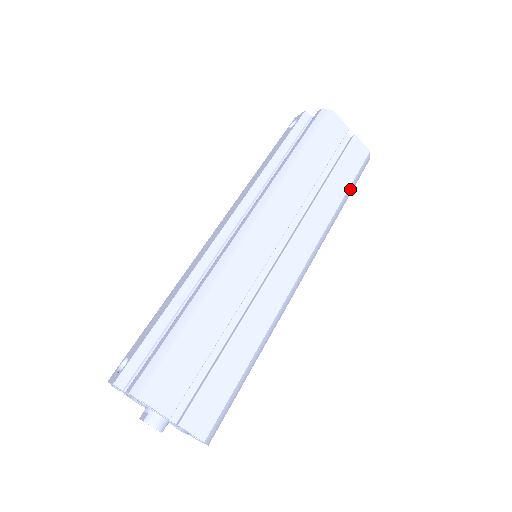
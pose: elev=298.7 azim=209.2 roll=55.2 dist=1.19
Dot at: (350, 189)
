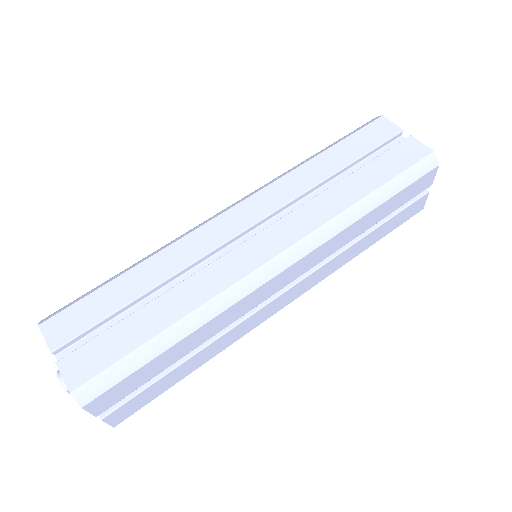
Dot at: (389, 187)
